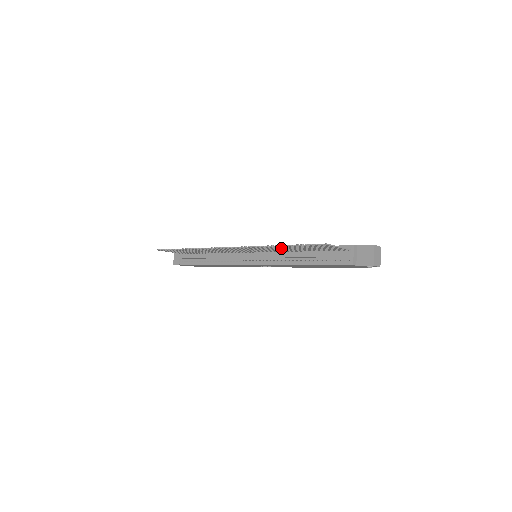
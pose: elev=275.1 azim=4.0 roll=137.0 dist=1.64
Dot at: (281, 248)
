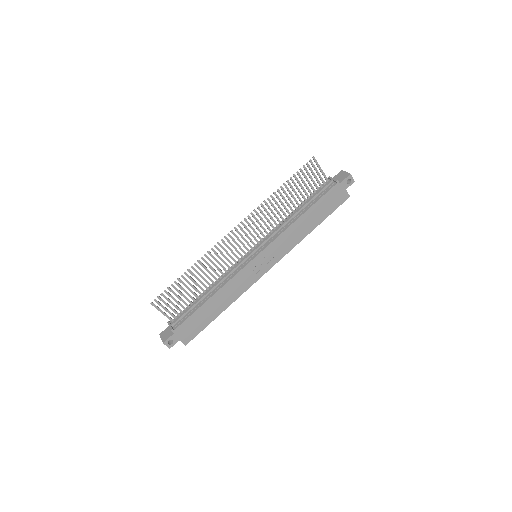
Dot at: (280, 201)
